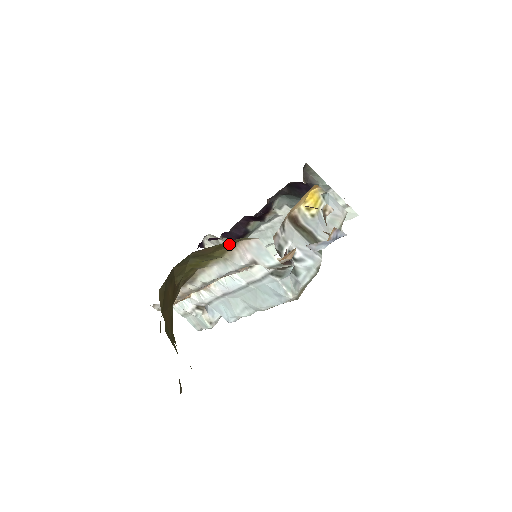
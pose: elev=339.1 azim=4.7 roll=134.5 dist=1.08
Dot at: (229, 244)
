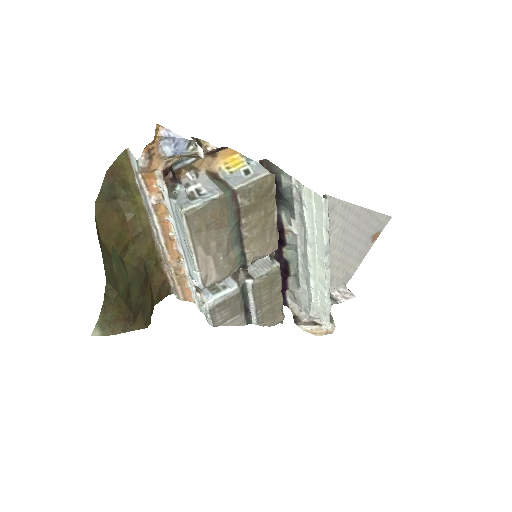
Dot at: (127, 165)
